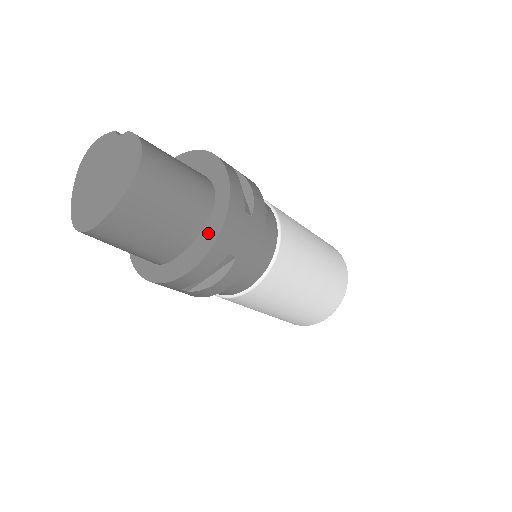
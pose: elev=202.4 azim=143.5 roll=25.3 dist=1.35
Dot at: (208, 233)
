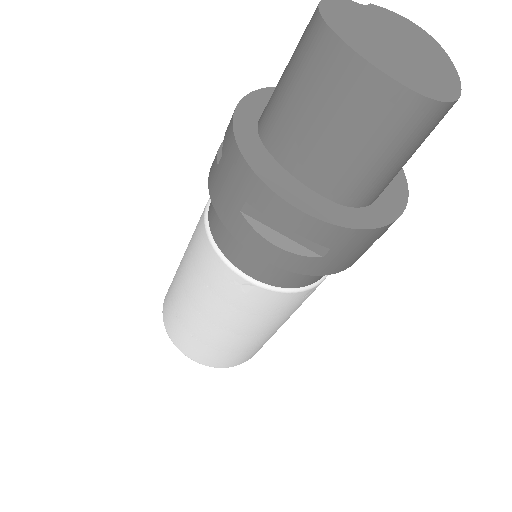
Dot at: occluded
